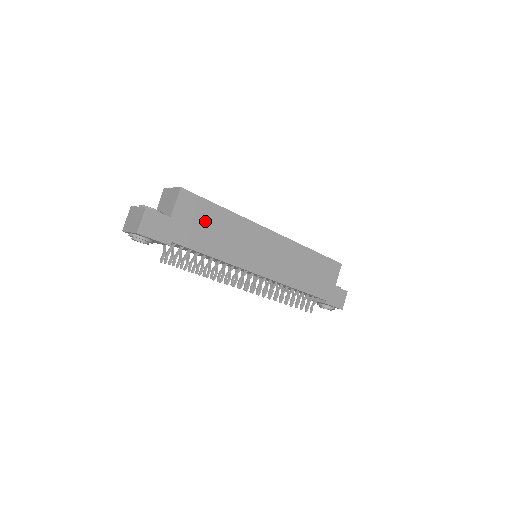
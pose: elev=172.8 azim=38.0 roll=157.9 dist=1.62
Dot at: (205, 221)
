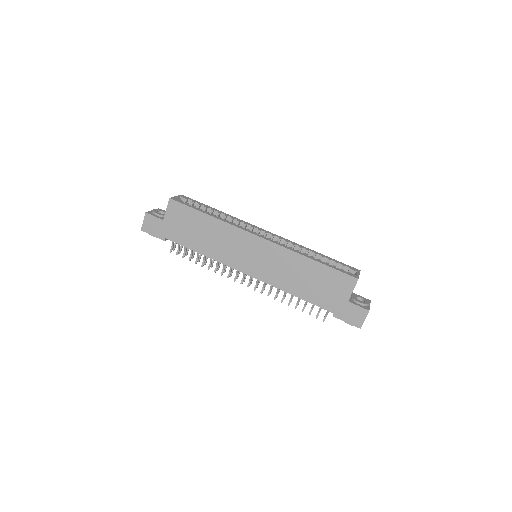
Dot at: (191, 224)
